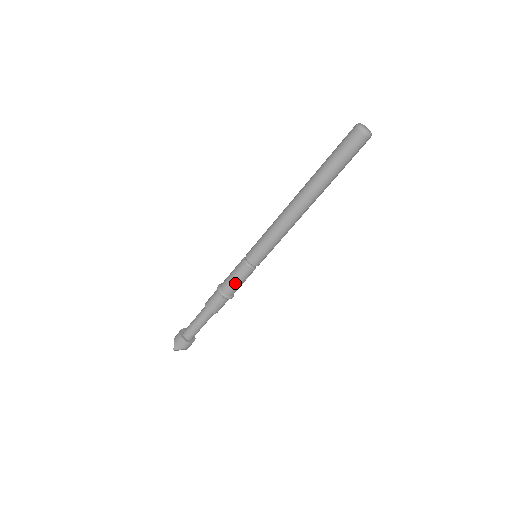
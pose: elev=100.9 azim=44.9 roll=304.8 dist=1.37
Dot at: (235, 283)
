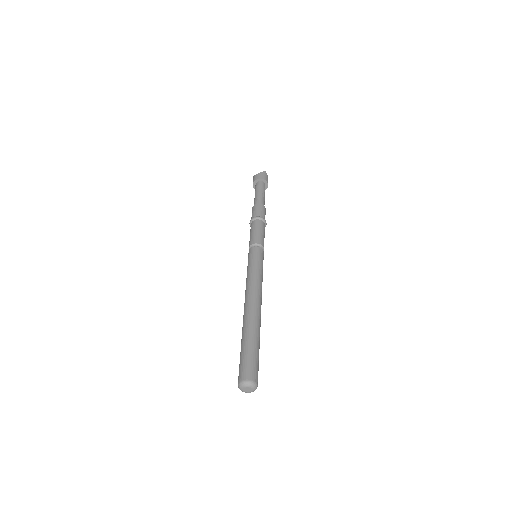
Dot at: occluded
